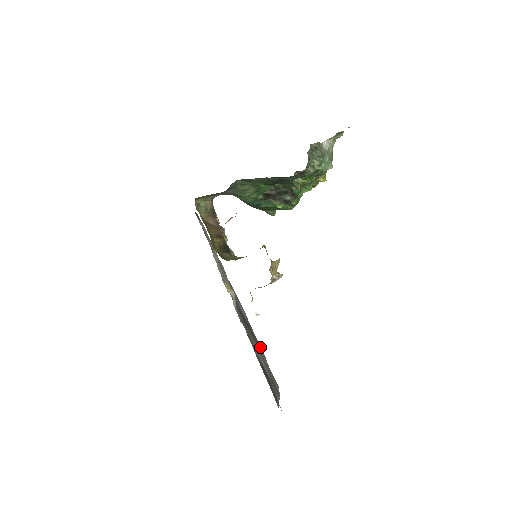
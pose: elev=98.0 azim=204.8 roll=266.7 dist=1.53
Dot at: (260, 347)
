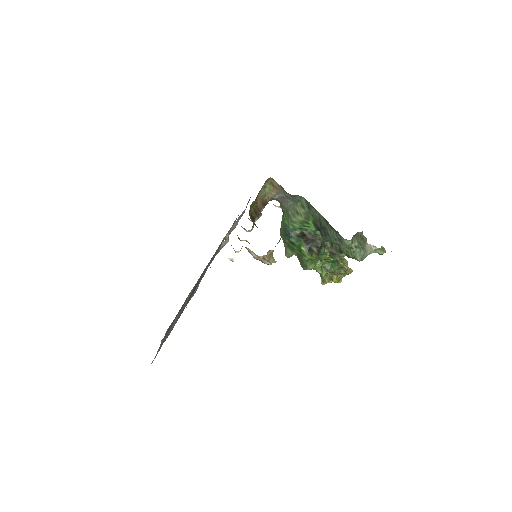
Dot at: occluded
